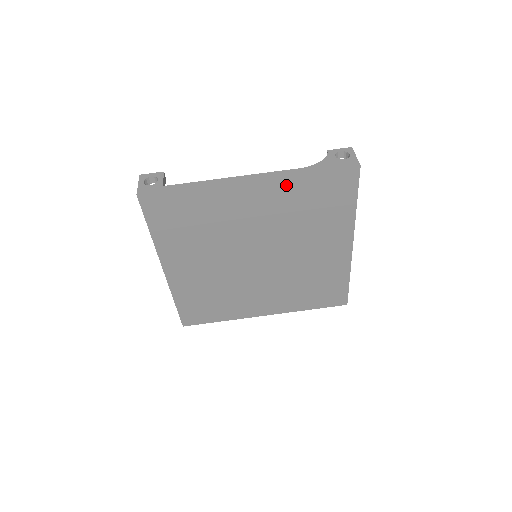
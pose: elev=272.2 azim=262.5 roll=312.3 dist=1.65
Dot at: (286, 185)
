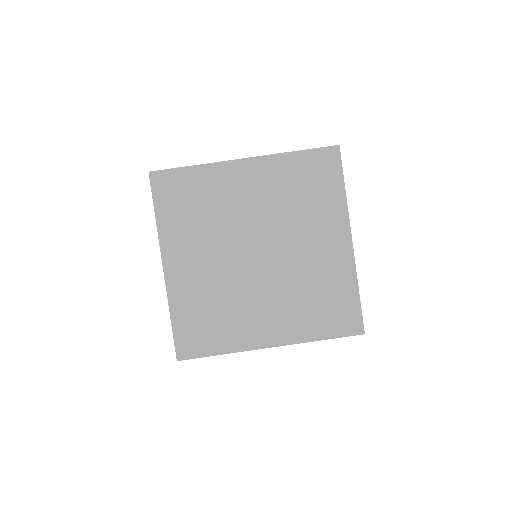
Dot at: (277, 164)
